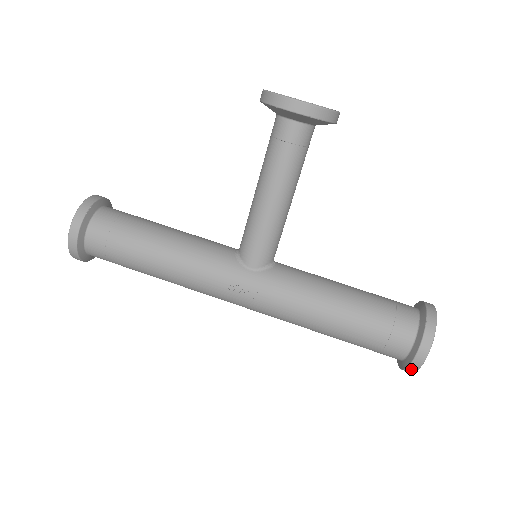
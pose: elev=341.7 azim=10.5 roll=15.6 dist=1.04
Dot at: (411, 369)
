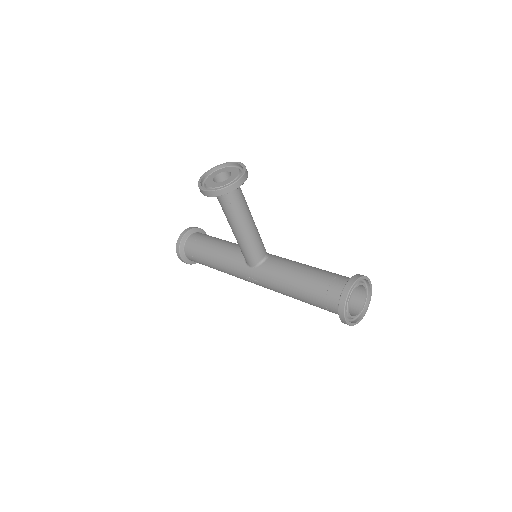
Dot at: occluded
